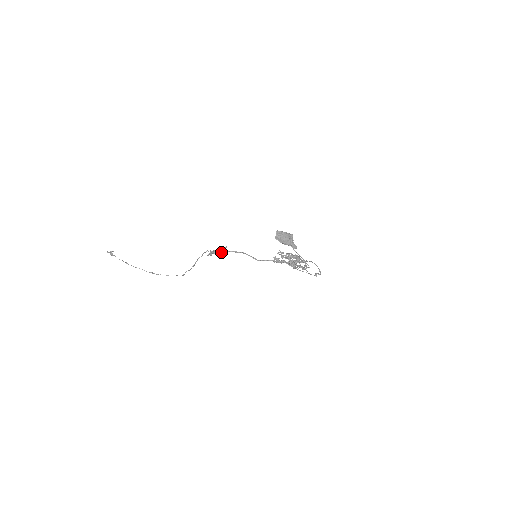
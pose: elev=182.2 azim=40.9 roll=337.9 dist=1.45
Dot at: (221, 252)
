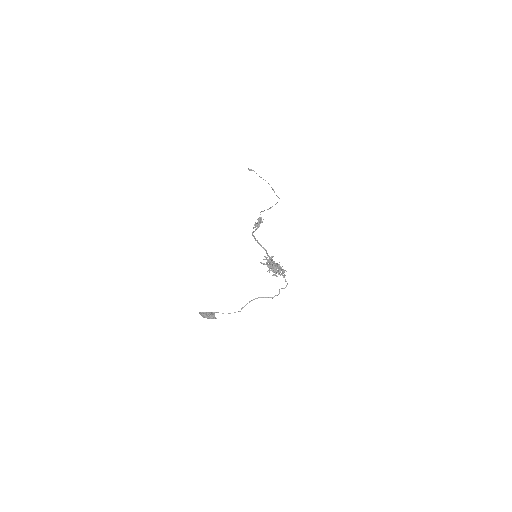
Dot at: (256, 228)
